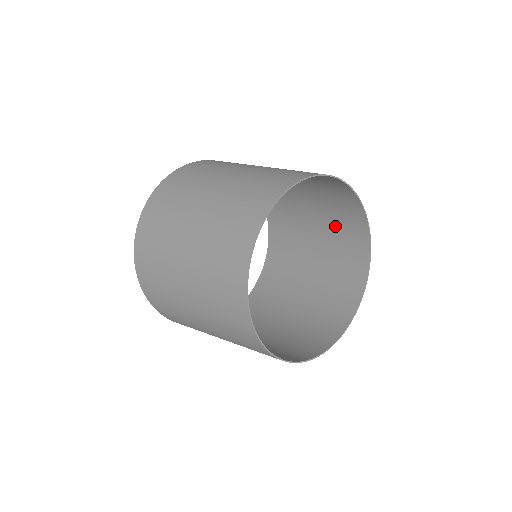
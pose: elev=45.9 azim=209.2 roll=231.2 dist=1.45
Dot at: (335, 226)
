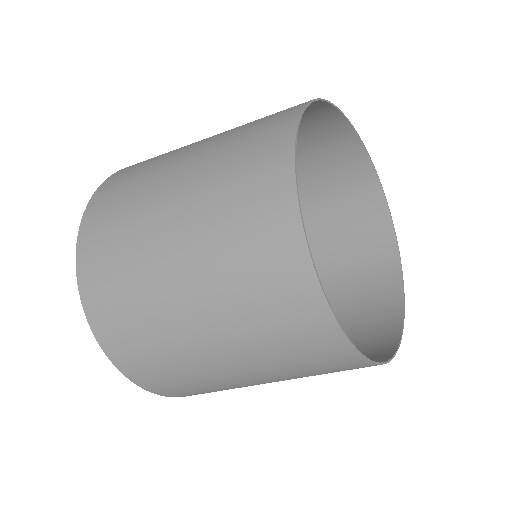
Dot at: (330, 198)
